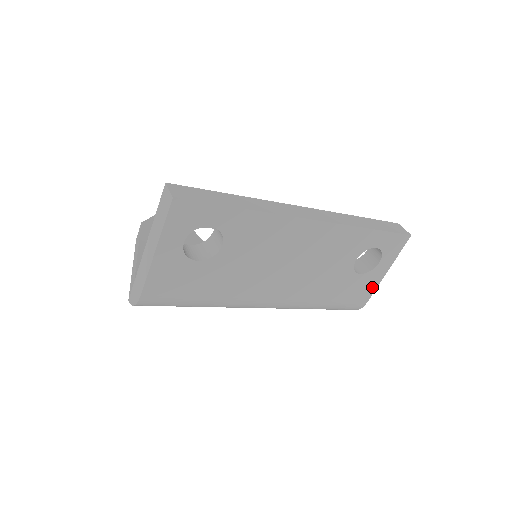
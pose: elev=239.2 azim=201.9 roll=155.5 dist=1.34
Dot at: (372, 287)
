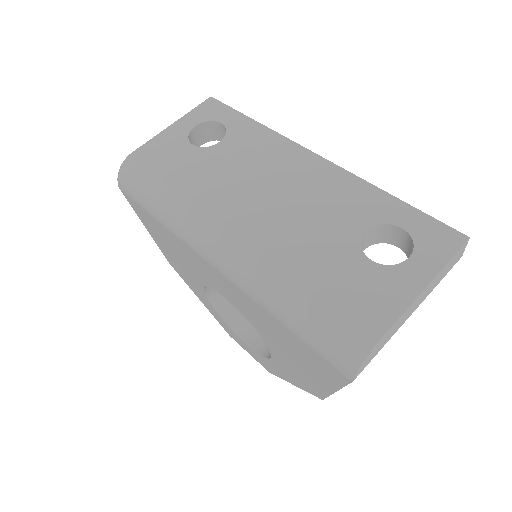
Dot at: (395, 304)
